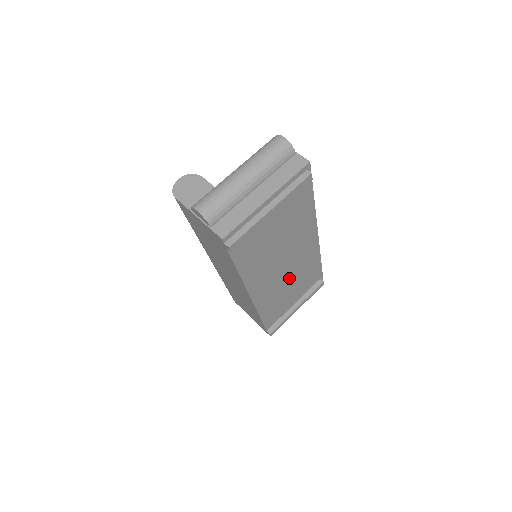
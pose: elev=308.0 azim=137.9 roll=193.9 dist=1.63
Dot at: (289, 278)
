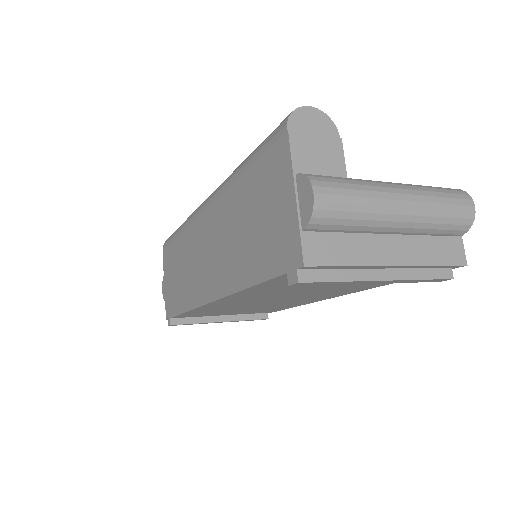
Dot at: (258, 305)
